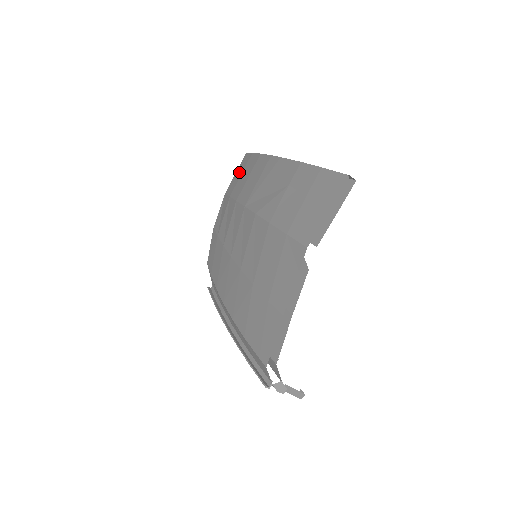
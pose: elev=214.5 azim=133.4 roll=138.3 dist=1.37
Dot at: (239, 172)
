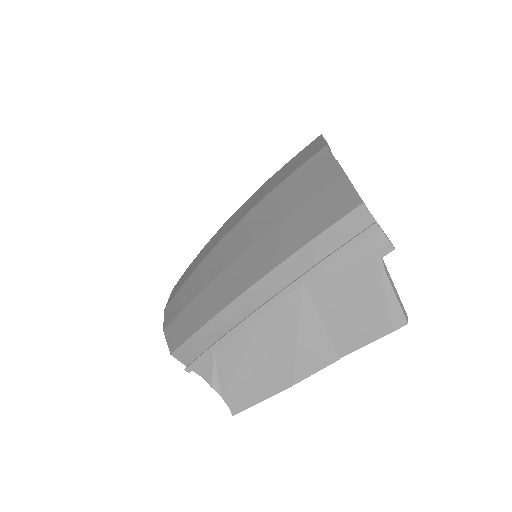
Dot at: (177, 285)
